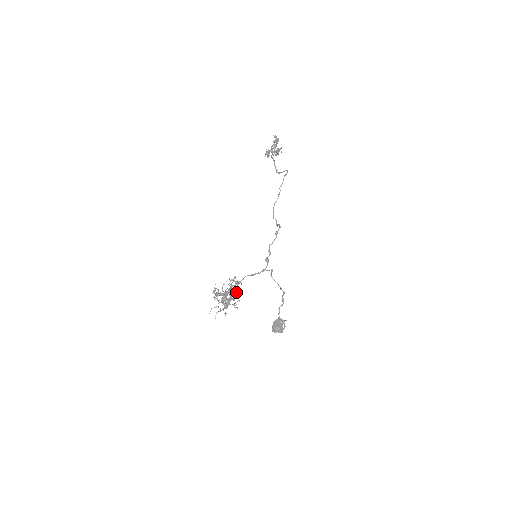
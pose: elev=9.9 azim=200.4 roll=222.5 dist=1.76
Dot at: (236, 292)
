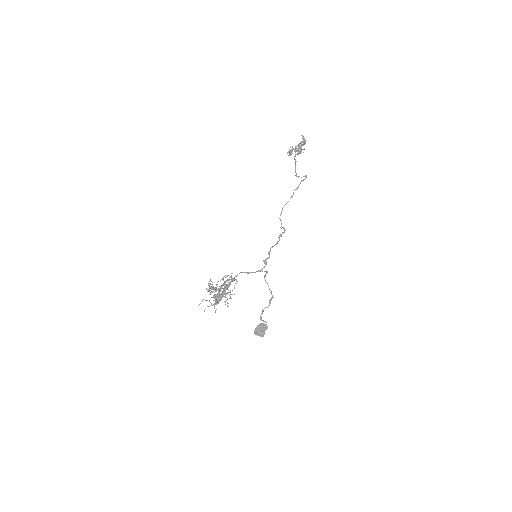
Dot at: occluded
